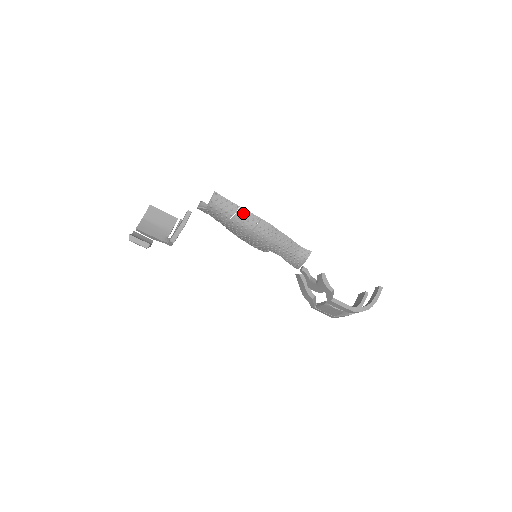
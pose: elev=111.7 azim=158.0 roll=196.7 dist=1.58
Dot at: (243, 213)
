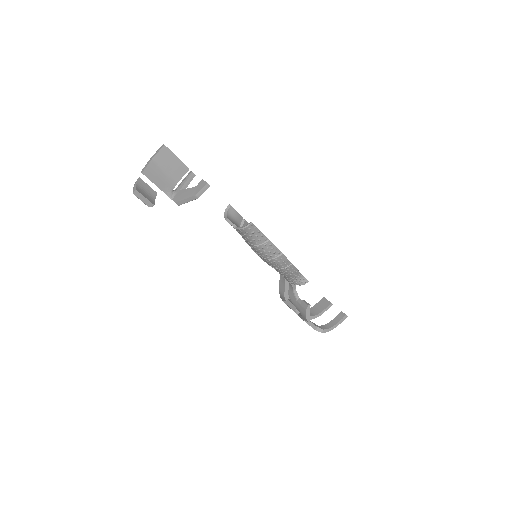
Dot at: (268, 245)
